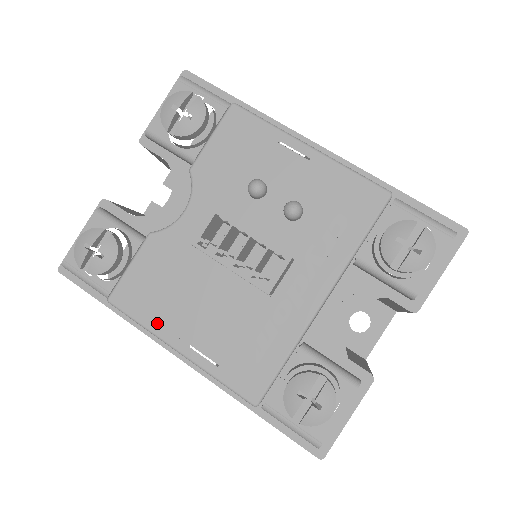
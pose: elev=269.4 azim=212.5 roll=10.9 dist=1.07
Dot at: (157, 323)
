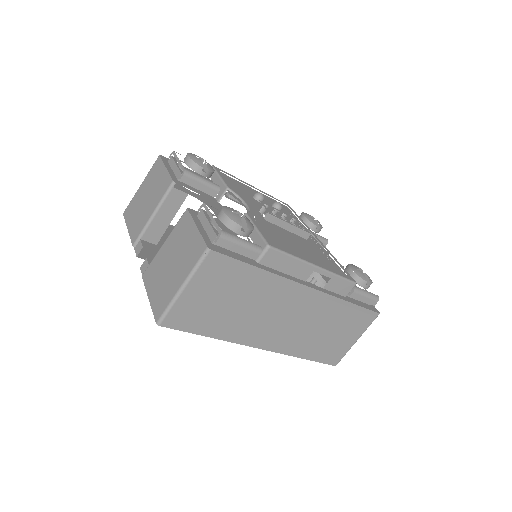
Dot at: occluded
